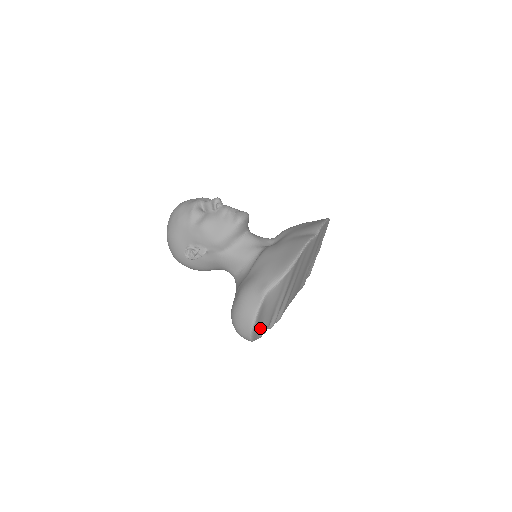
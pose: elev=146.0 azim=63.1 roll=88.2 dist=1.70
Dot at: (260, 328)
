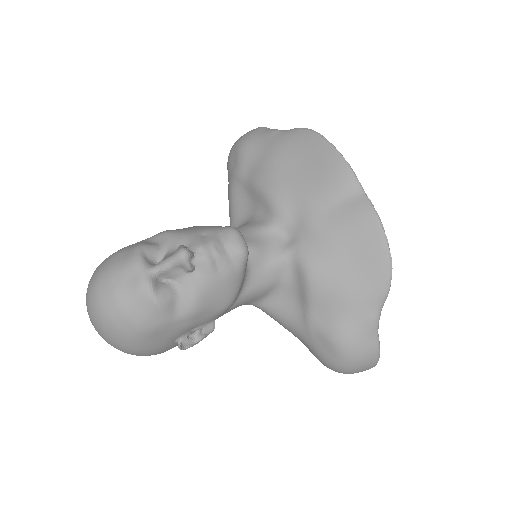
Dot at: occluded
